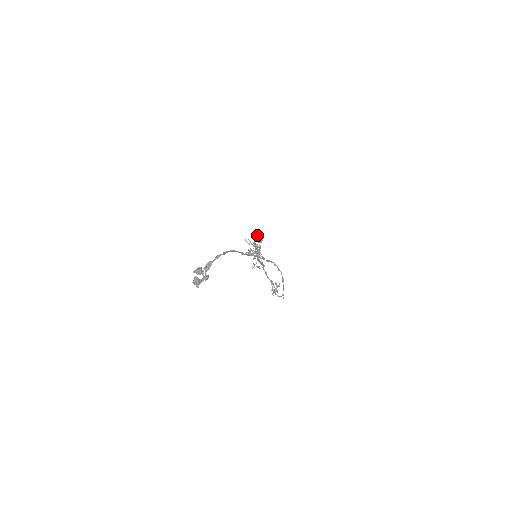
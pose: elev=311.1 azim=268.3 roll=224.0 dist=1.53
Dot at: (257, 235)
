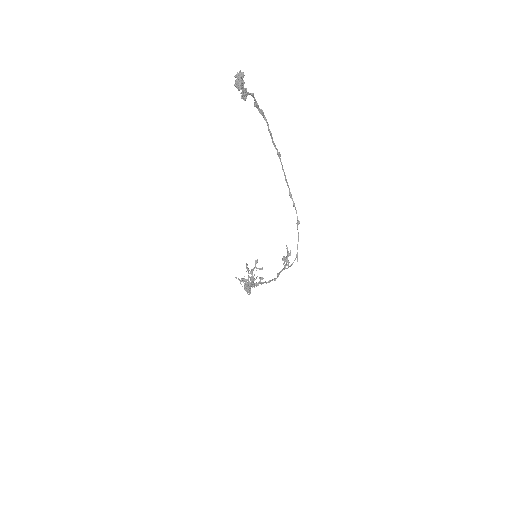
Dot at: (246, 282)
